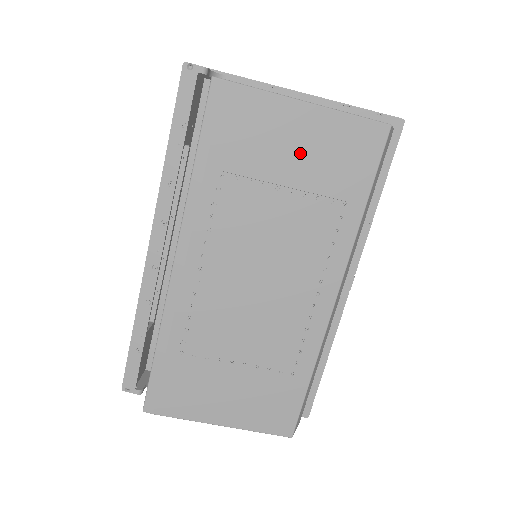
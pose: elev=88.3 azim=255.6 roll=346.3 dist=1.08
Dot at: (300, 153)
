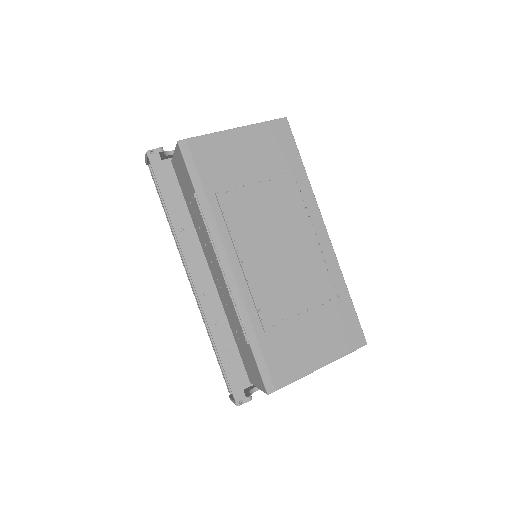
Dot at: (251, 157)
